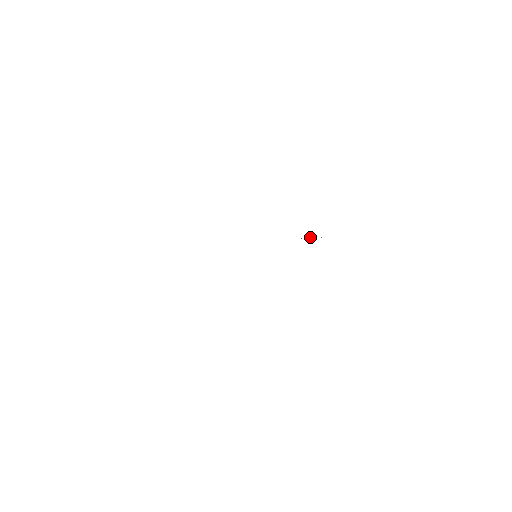
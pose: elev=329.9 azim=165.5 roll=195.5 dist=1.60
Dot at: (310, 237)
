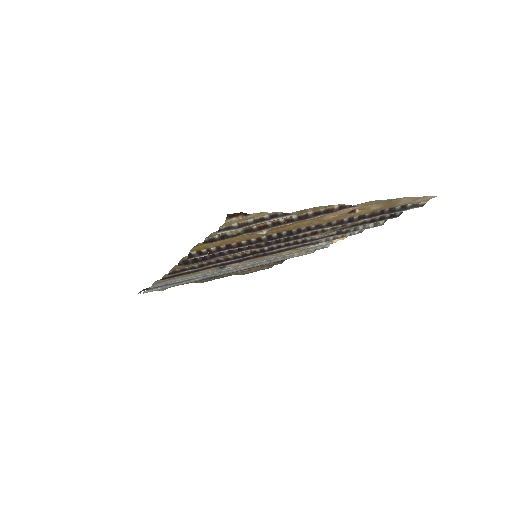
Dot at: occluded
